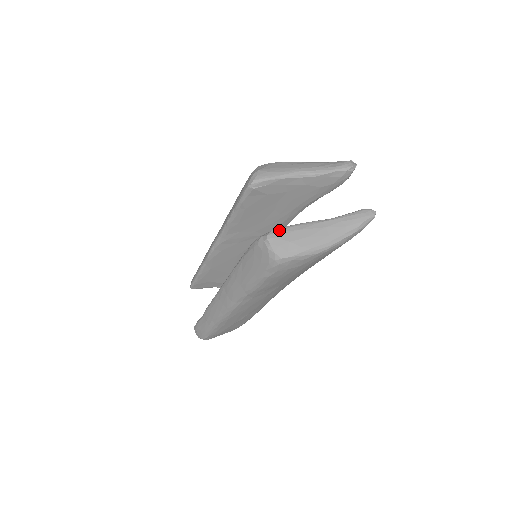
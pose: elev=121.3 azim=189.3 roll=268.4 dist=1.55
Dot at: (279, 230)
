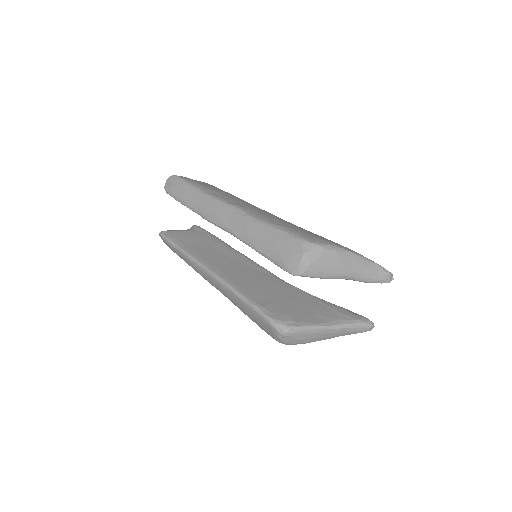
Dot at: (297, 331)
